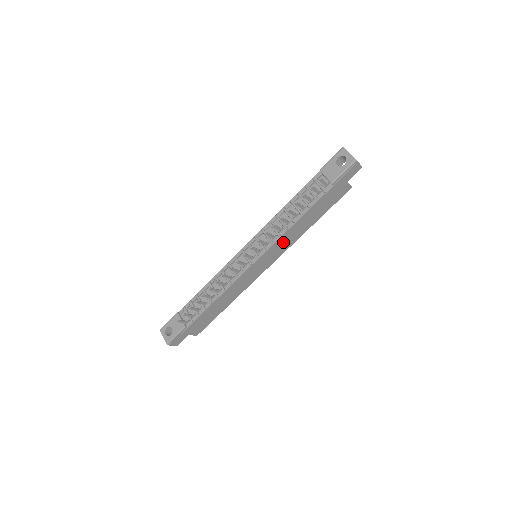
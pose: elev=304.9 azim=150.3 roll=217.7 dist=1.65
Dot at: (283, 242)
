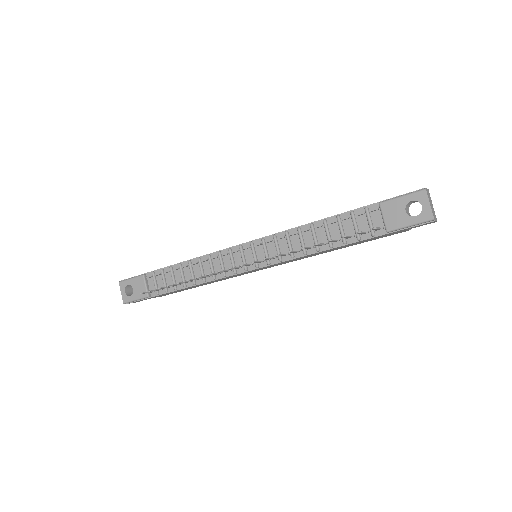
Dot at: (295, 259)
